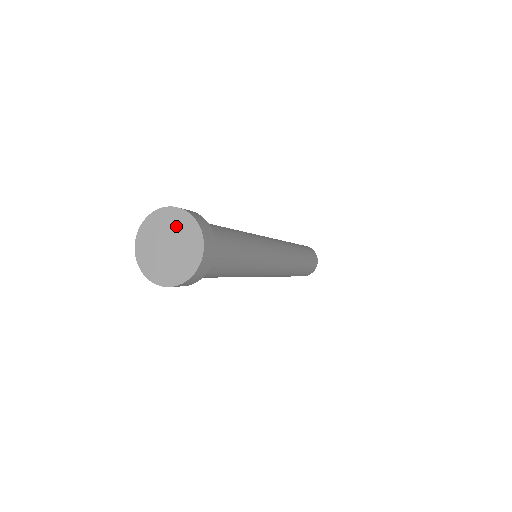
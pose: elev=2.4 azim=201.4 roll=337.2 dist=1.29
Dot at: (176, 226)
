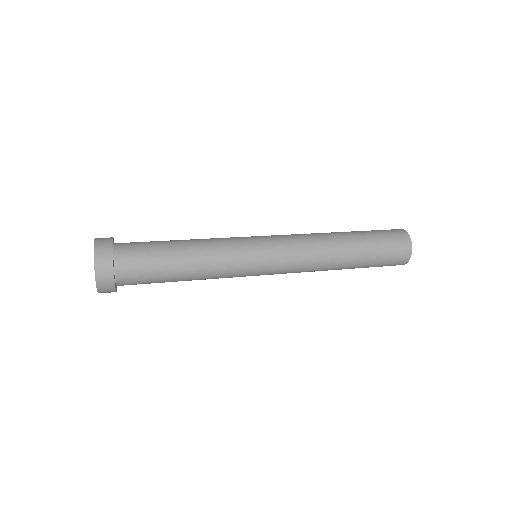
Dot at: occluded
